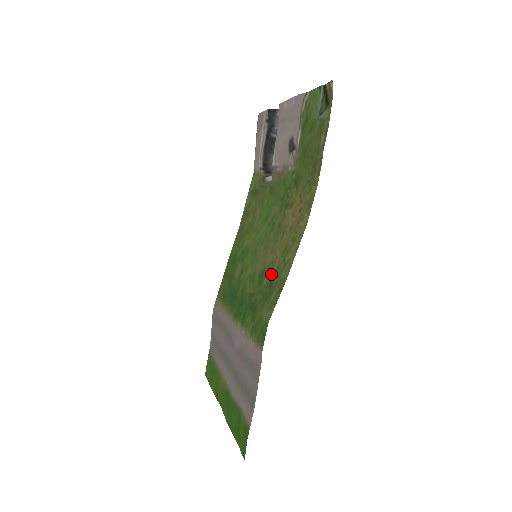
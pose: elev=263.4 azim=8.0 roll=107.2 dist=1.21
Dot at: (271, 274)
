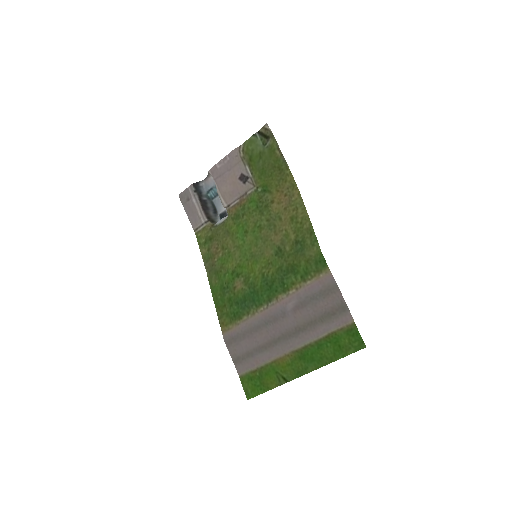
Dot at: (291, 239)
